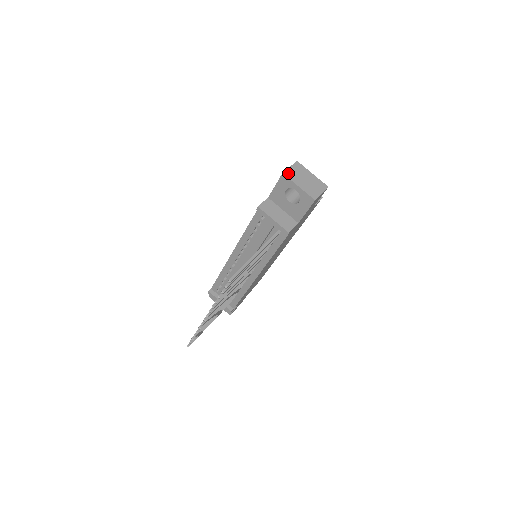
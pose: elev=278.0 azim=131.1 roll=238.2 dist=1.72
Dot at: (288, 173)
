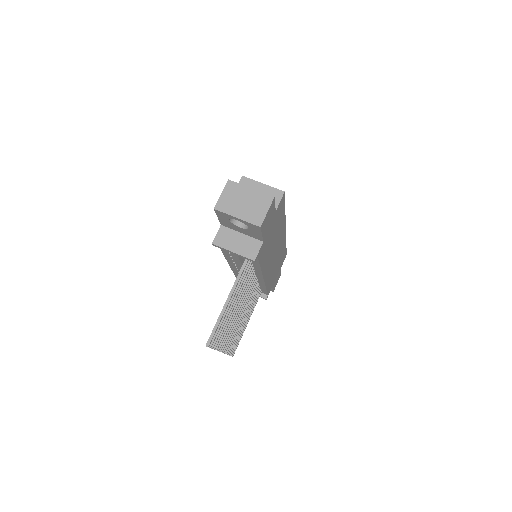
Dot at: (220, 205)
